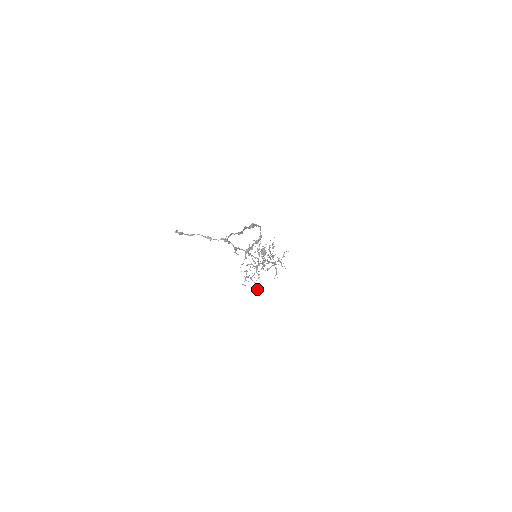
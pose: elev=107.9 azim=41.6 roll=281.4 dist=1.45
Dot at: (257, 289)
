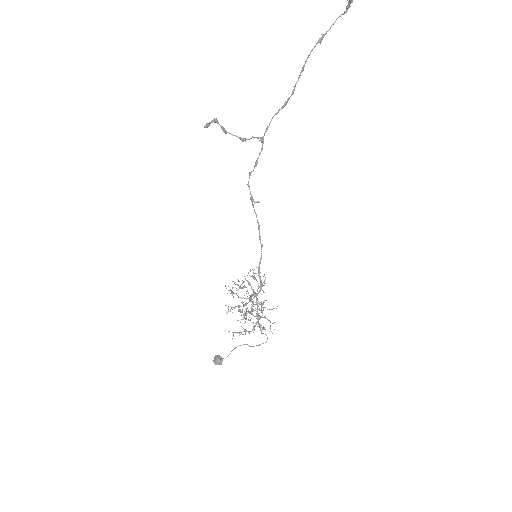
Dot at: (271, 309)
